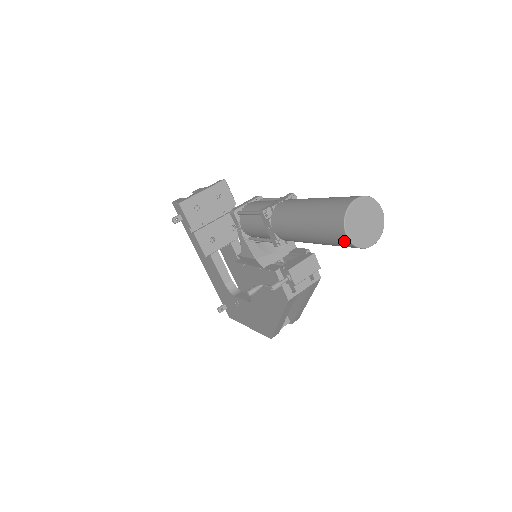
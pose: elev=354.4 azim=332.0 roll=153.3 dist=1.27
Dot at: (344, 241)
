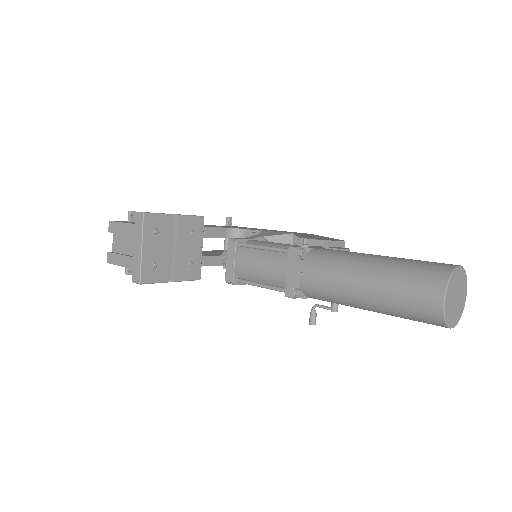
Dot at: occluded
